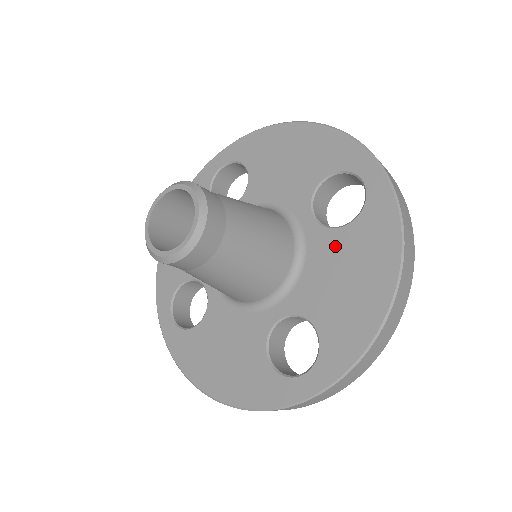
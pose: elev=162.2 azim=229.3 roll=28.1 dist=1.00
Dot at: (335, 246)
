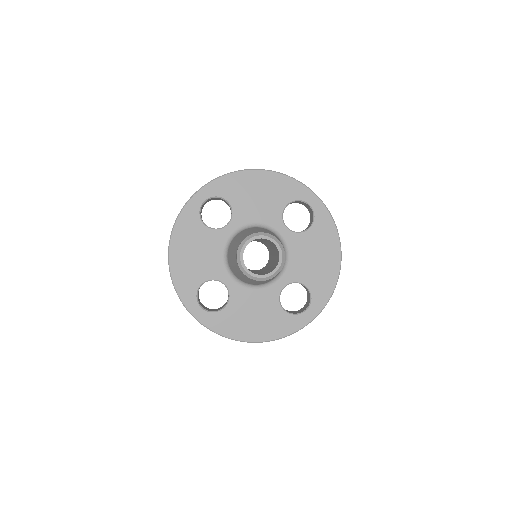
Dot at: (305, 242)
